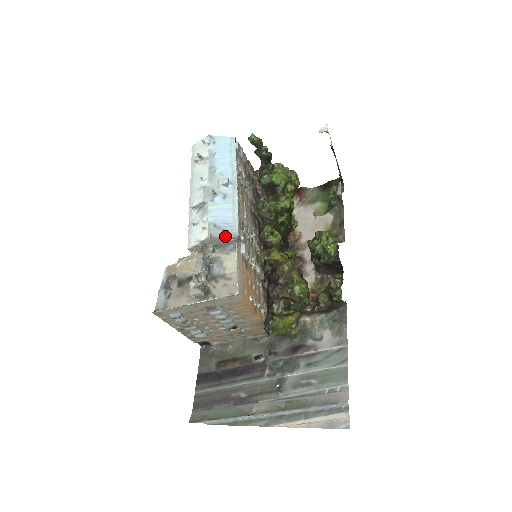
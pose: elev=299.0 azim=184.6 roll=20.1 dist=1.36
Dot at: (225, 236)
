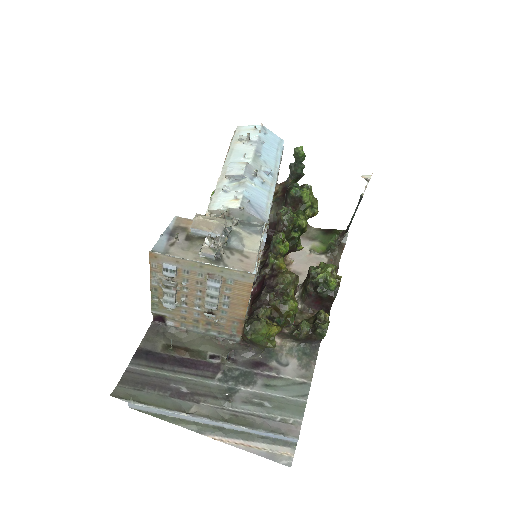
Dot at: (256, 216)
